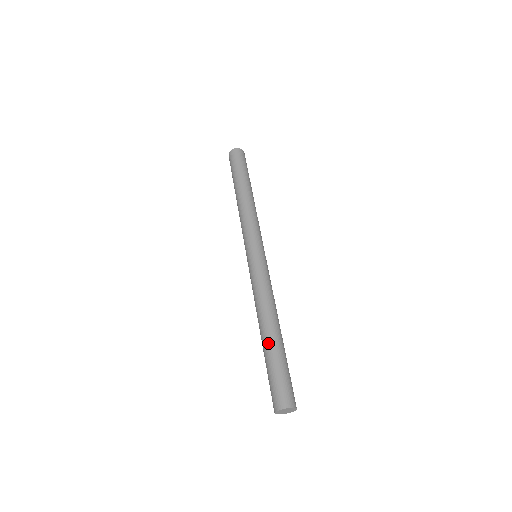
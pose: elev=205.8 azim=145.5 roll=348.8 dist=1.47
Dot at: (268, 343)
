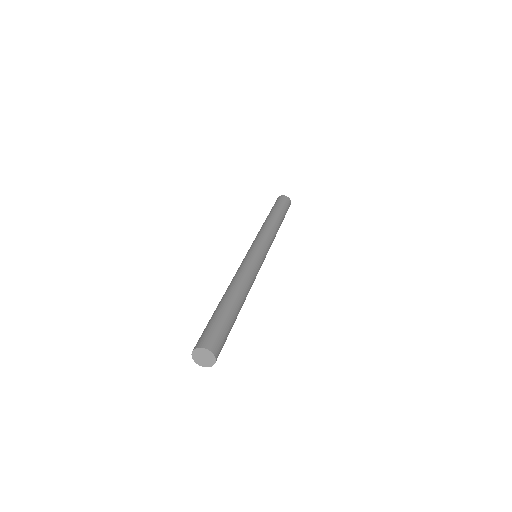
Dot at: (233, 304)
